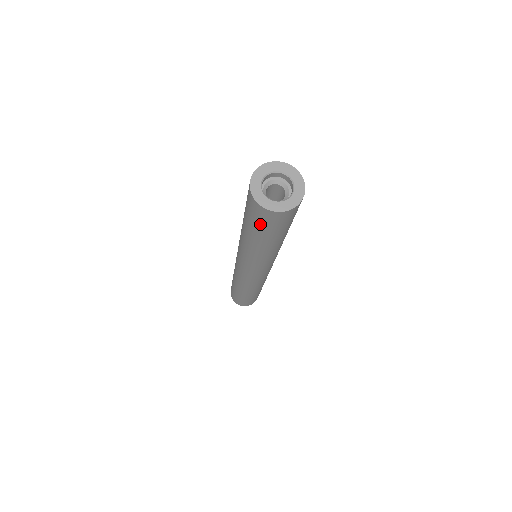
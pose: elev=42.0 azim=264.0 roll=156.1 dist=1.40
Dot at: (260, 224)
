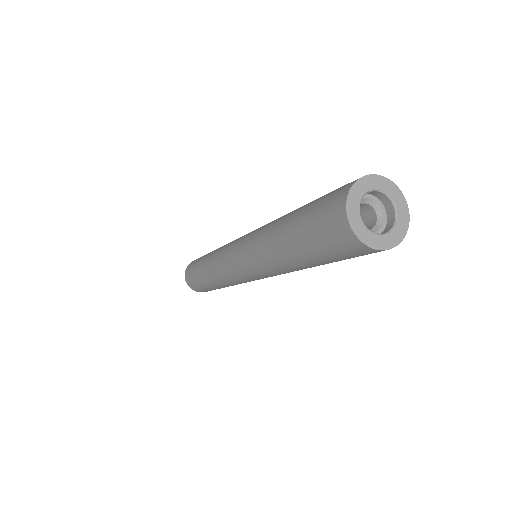
Dot at: (317, 228)
